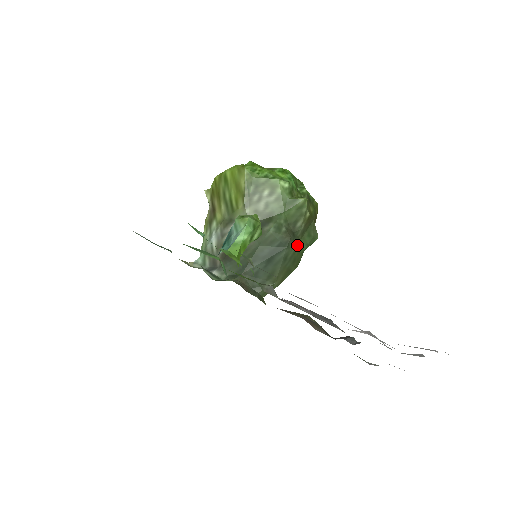
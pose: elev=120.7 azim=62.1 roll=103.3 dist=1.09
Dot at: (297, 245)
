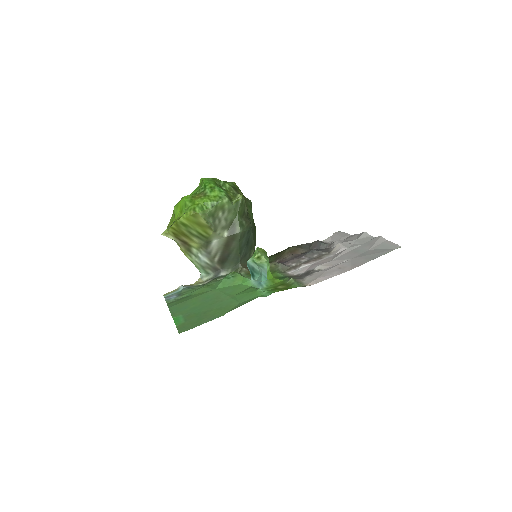
Dot at: (251, 220)
